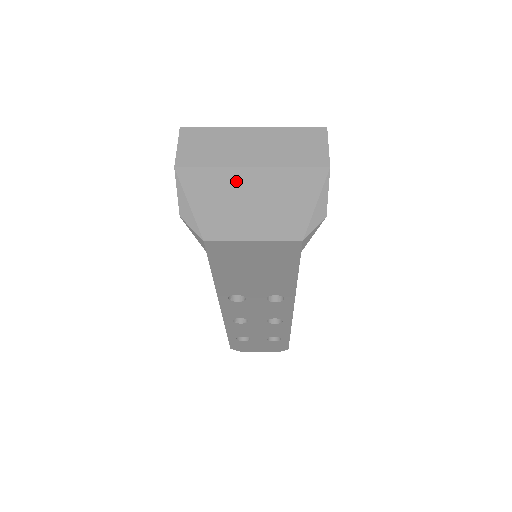
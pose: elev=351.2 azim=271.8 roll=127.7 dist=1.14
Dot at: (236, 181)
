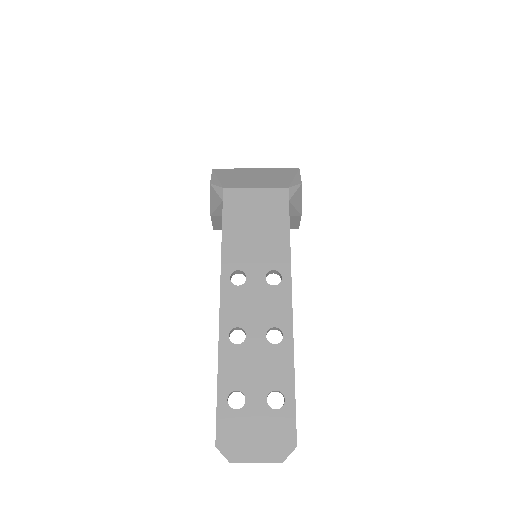
Dot at: (247, 172)
